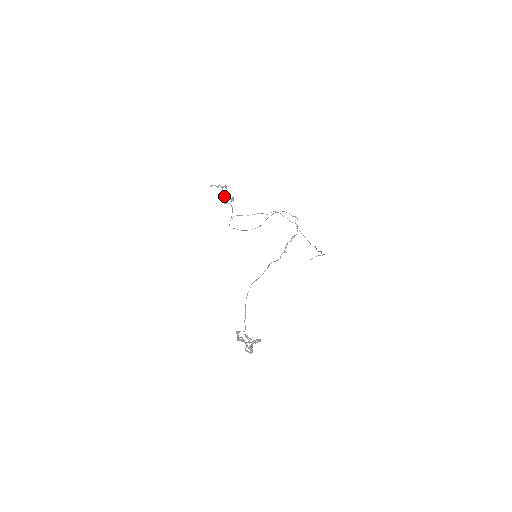
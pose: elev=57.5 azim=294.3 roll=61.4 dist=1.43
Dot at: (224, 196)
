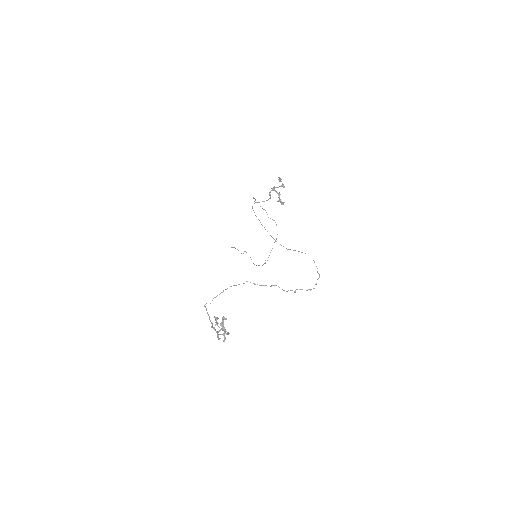
Dot at: (279, 194)
